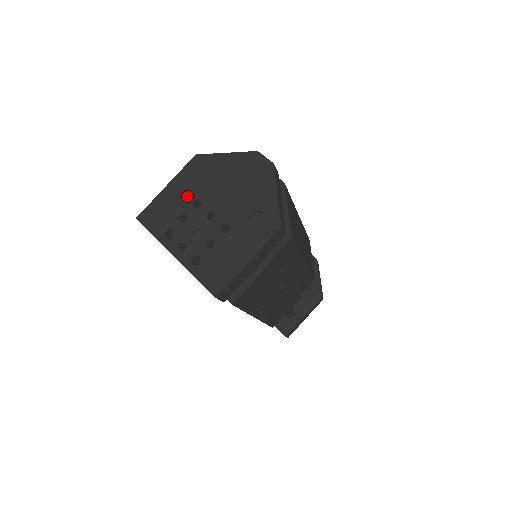
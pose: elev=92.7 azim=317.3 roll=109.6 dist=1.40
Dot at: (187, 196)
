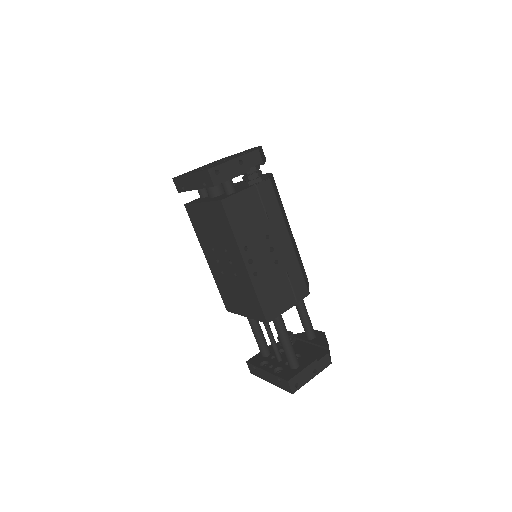
Dot at: occluded
